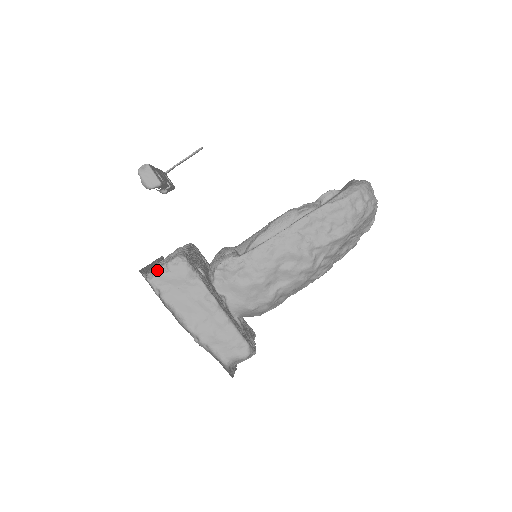
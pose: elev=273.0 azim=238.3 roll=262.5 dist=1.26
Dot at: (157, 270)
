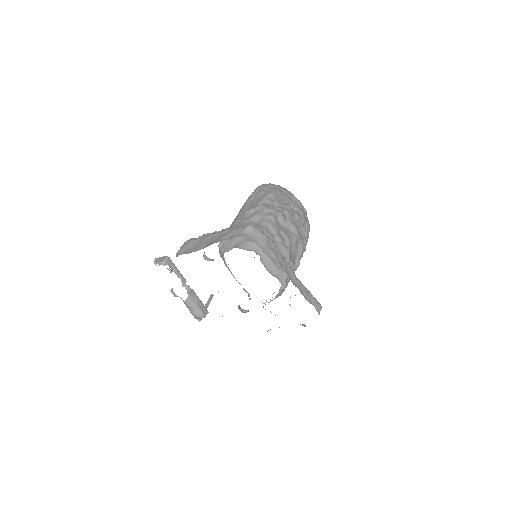
Dot at: (177, 253)
